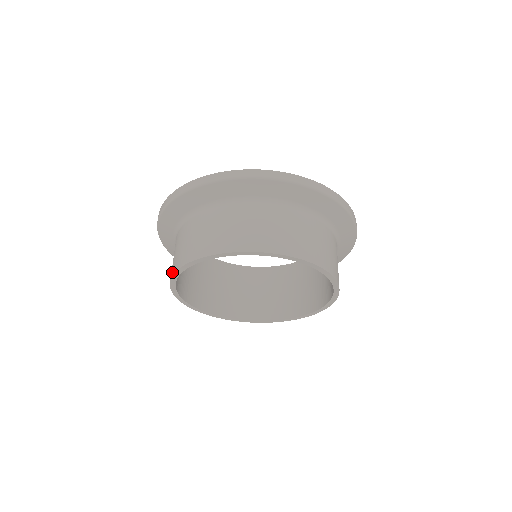
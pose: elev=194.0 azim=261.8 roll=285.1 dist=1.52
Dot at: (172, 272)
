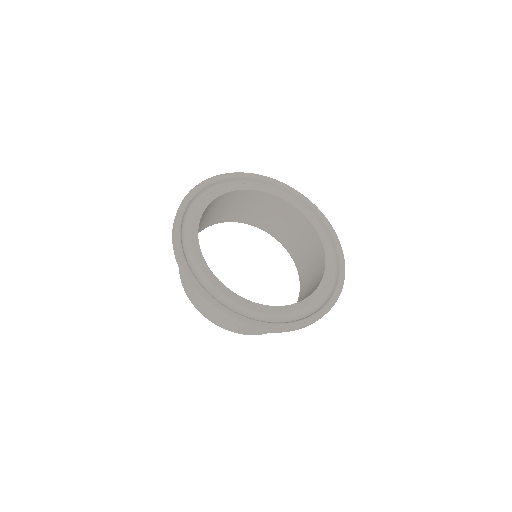
Dot at: (210, 319)
